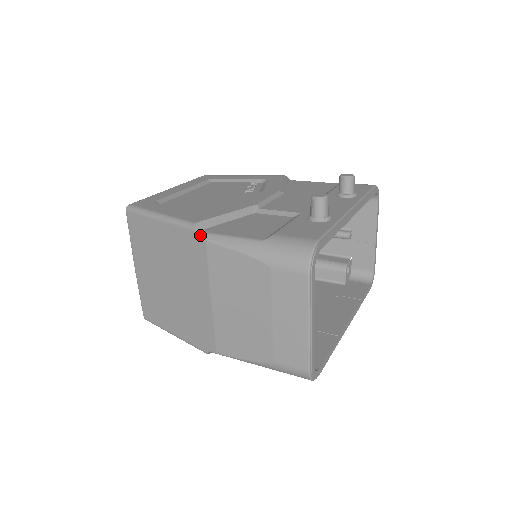
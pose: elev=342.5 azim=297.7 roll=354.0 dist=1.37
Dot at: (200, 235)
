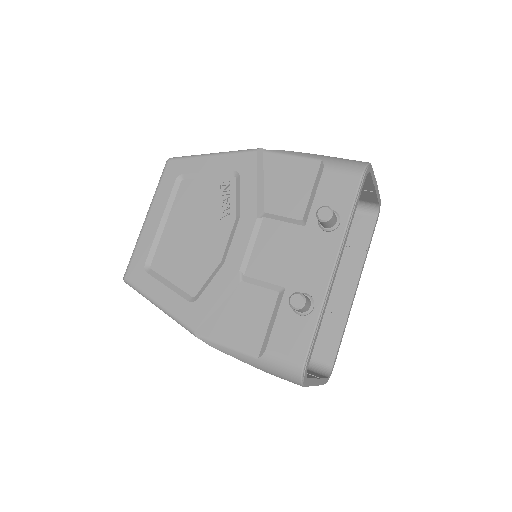
Dot at: (203, 341)
